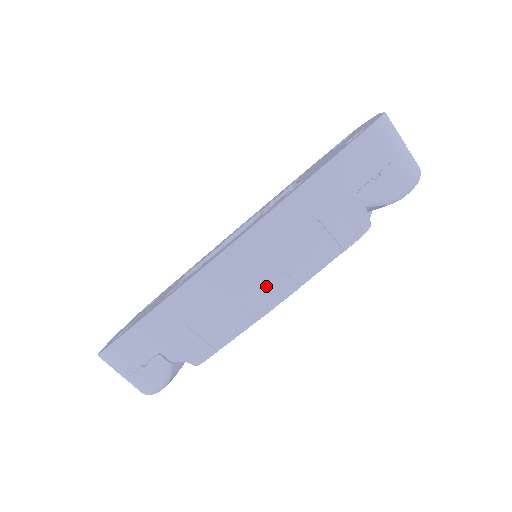
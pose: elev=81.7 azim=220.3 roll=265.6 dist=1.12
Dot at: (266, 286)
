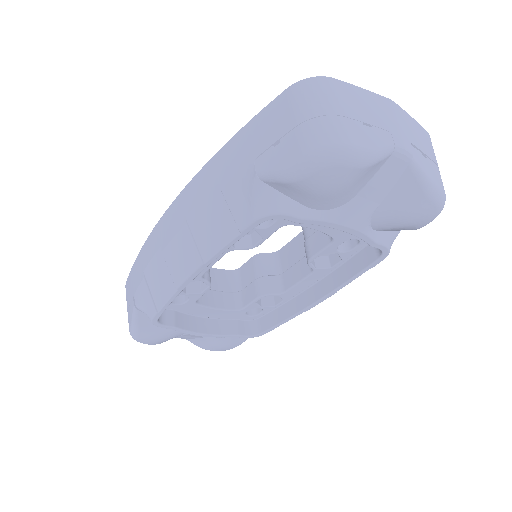
Dot at: (181, 251)
